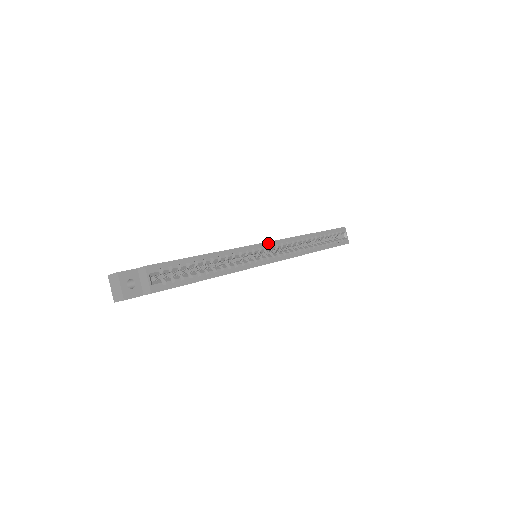
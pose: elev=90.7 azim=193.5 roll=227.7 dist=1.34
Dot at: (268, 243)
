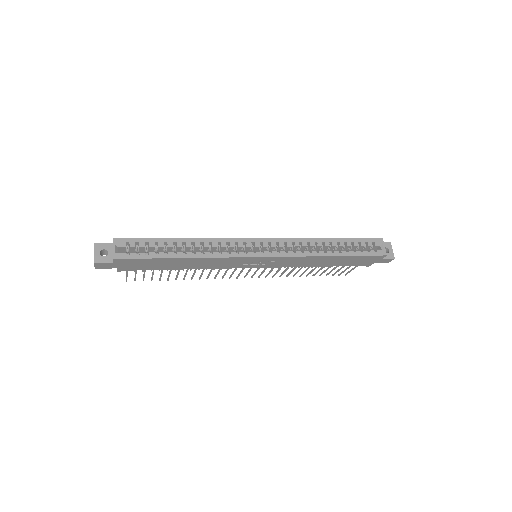
Dot at: (258, 239)
